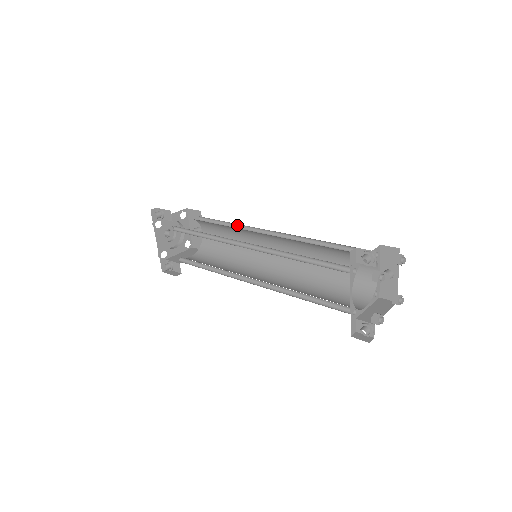
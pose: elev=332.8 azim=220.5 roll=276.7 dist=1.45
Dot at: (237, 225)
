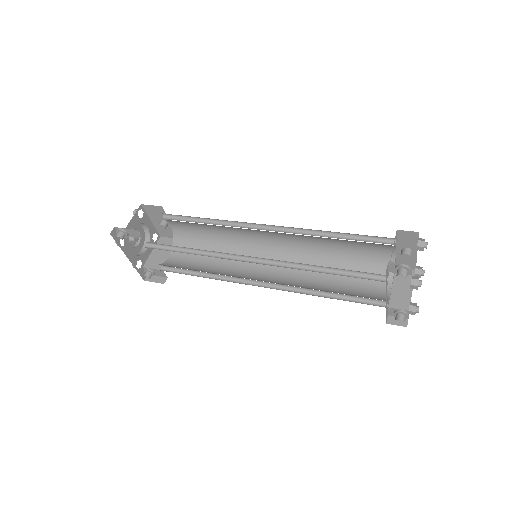
Dot at: (217, 220)
